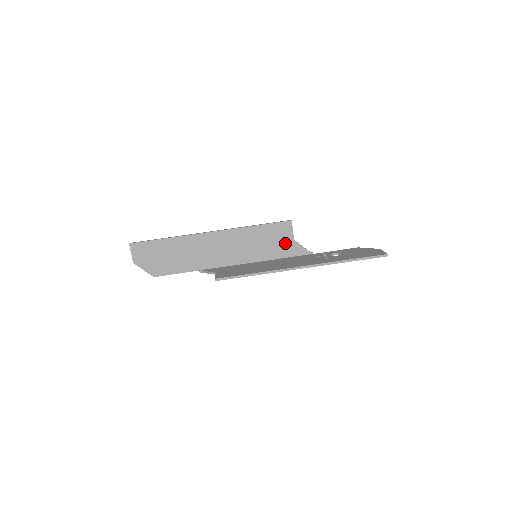
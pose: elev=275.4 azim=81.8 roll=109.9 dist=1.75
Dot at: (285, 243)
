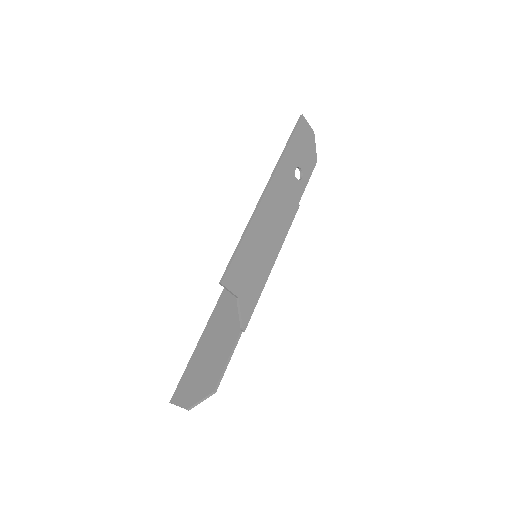
Dot at: occluded
